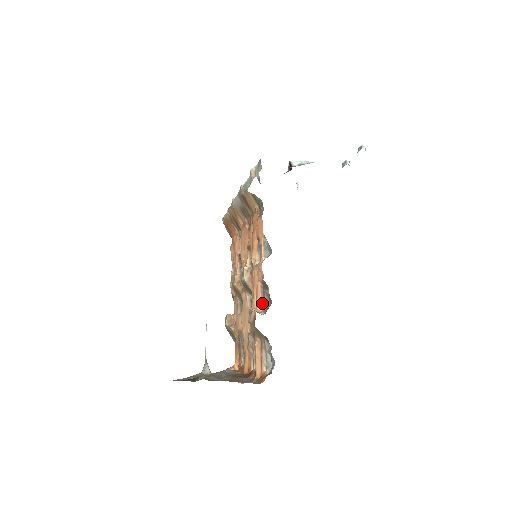
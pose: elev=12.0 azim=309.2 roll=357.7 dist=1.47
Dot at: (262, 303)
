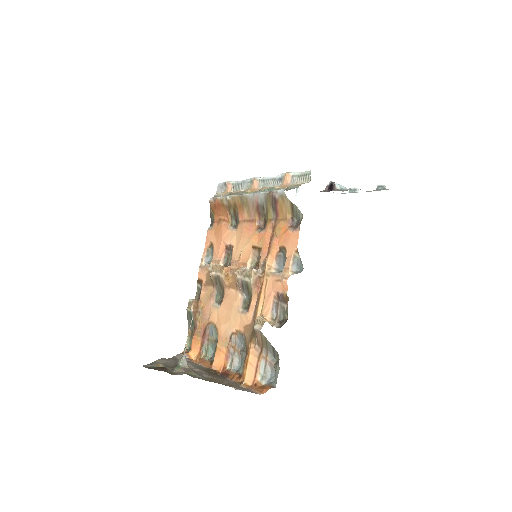
Dot at: (272, 313)
